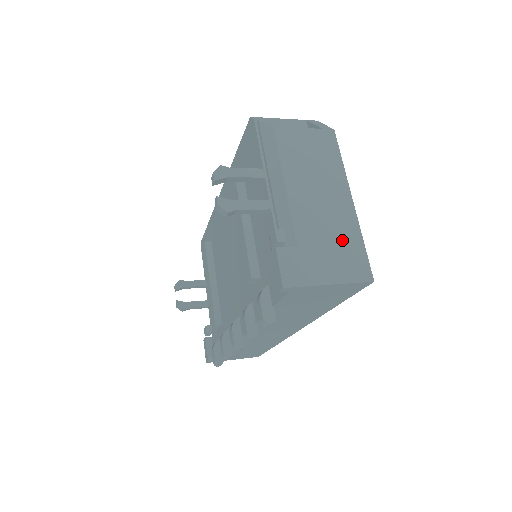
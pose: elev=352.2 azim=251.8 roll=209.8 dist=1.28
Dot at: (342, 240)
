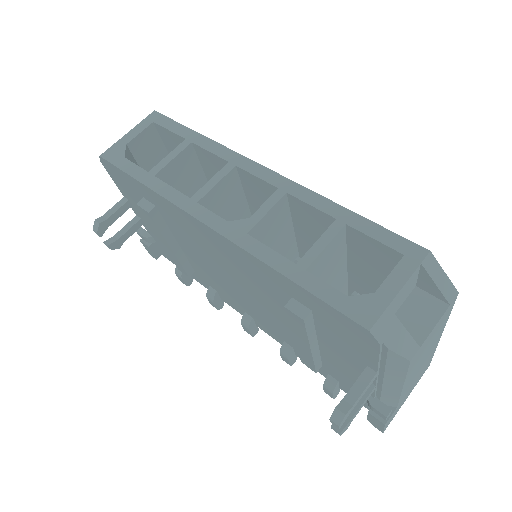
Dot at: (423, 369)
